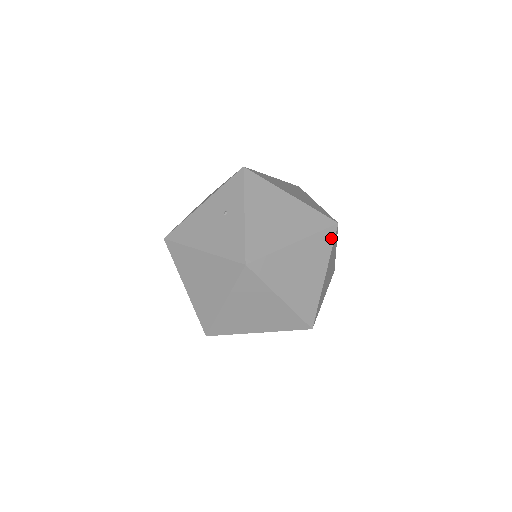
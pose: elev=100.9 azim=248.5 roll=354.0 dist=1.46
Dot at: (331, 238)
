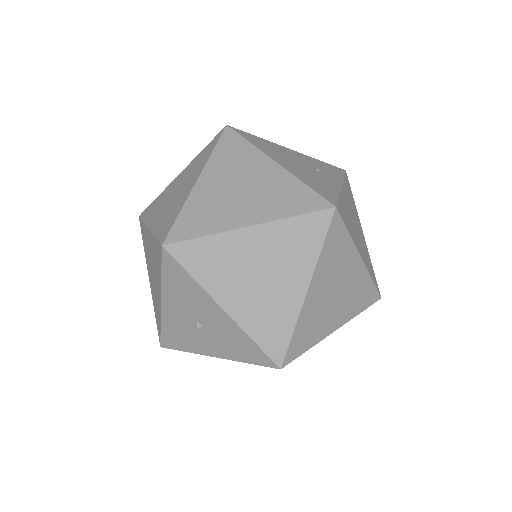
Dot at: (369, 302)
